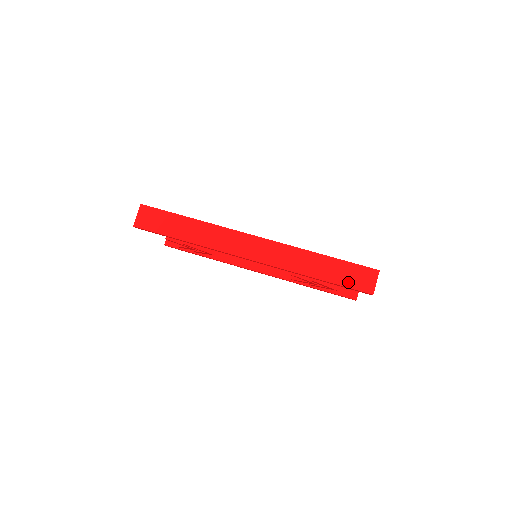
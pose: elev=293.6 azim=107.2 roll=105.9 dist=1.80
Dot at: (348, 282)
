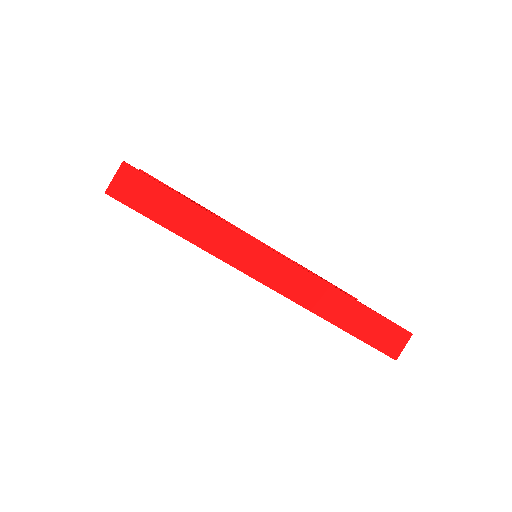
Dot at: (374, 340)
